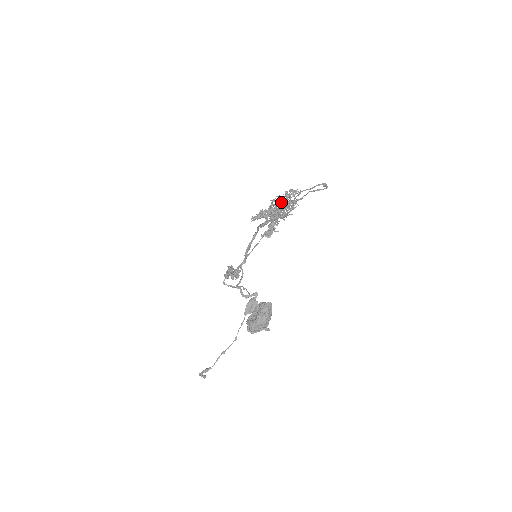
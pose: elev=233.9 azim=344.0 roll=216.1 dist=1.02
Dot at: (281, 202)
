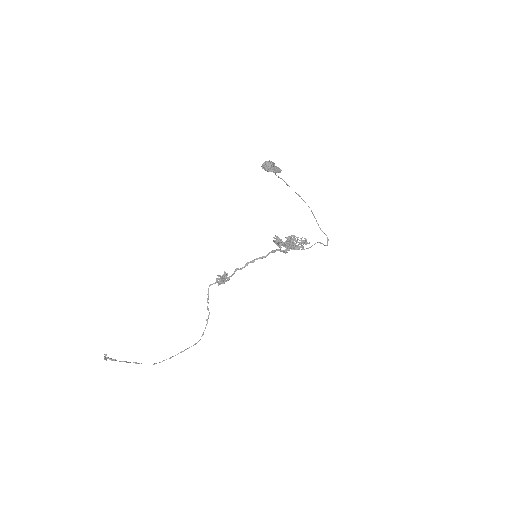
Dot at: occluded
